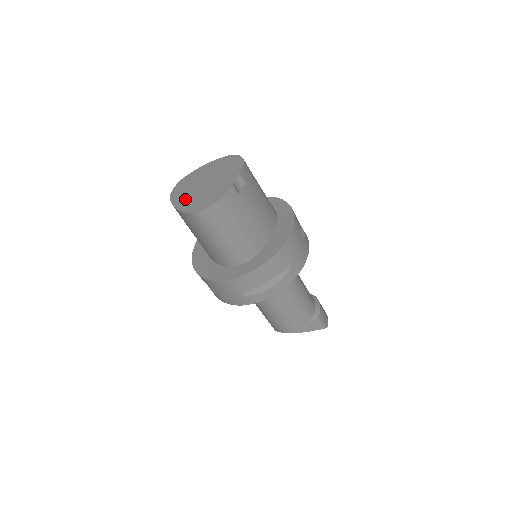
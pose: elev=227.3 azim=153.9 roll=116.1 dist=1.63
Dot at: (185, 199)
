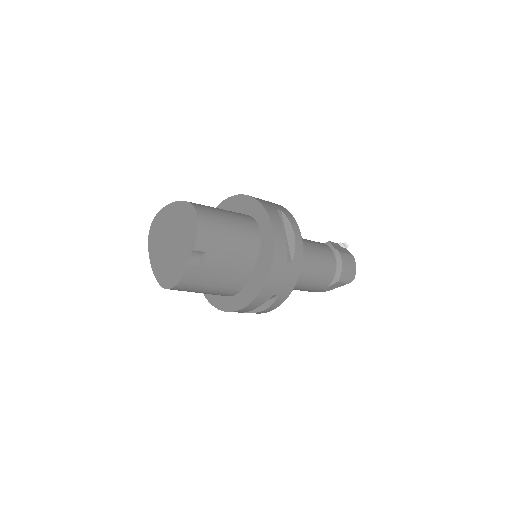
Dot at: (157, 257)
